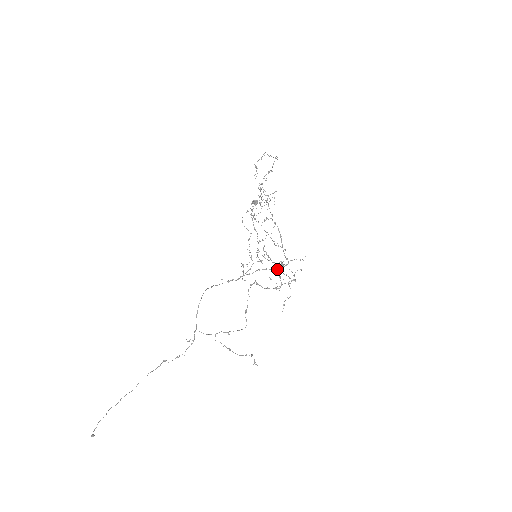
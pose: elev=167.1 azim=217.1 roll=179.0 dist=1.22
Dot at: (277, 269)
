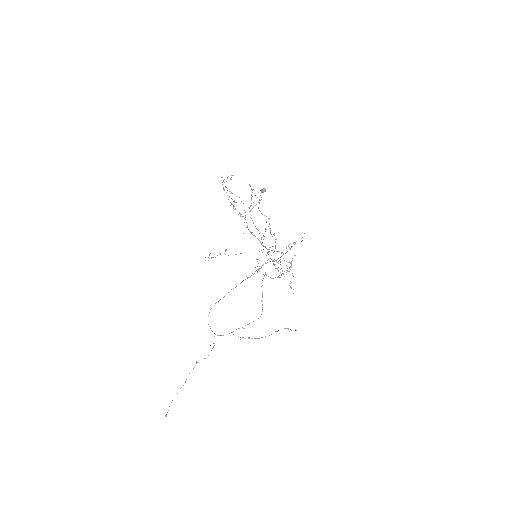
Dot at: (276, 260)
